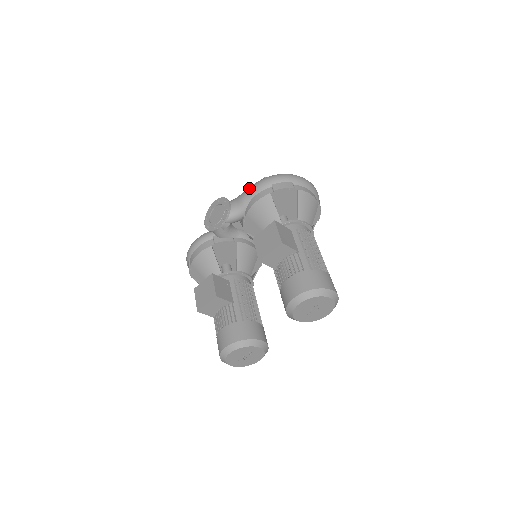
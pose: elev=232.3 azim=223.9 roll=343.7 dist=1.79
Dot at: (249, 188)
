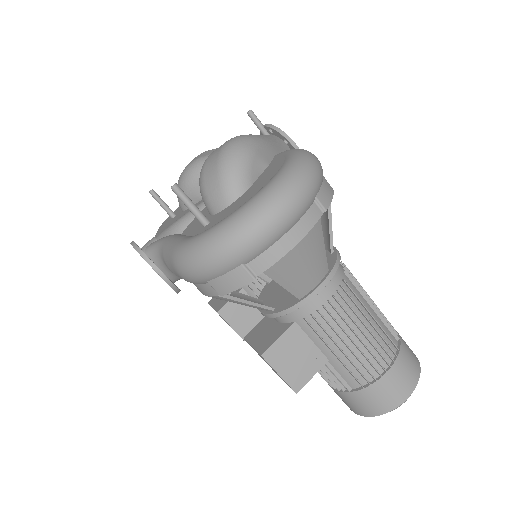
Dot at: (169, 265)
